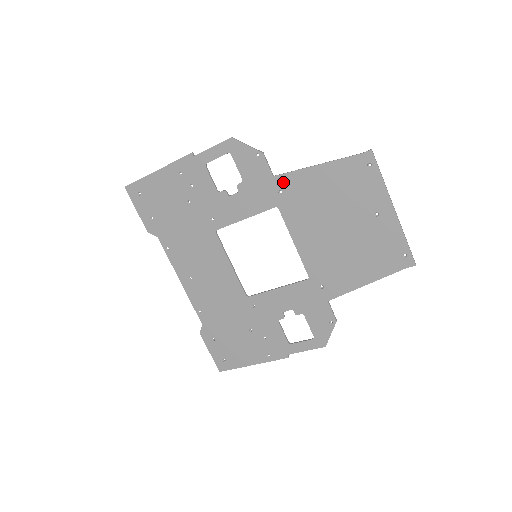
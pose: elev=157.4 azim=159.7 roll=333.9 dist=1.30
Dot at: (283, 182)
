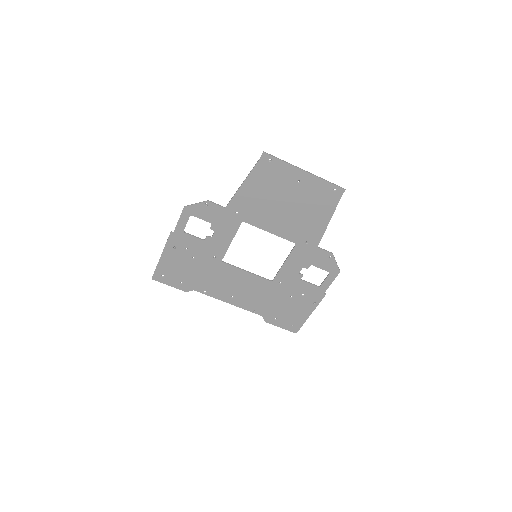
Dot at: (233, 207)
